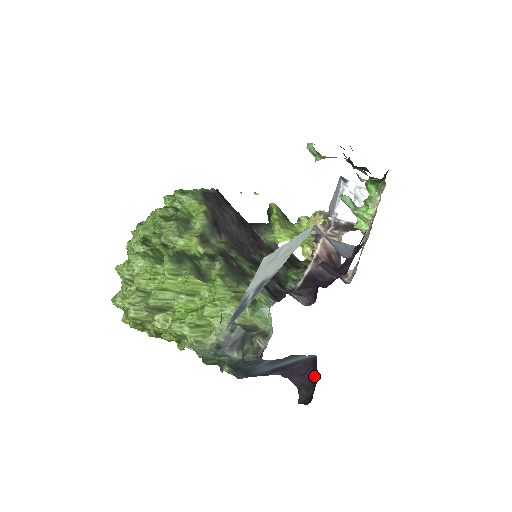
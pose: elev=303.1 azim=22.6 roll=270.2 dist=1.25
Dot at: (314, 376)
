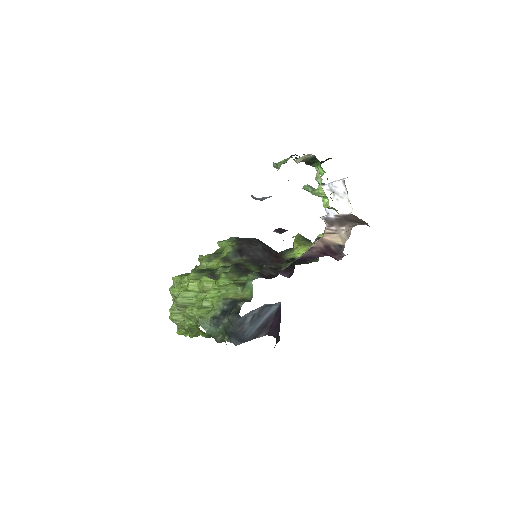
Dot at: occluded
